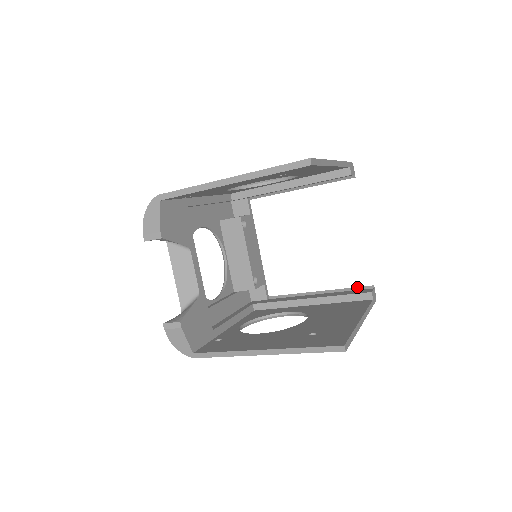
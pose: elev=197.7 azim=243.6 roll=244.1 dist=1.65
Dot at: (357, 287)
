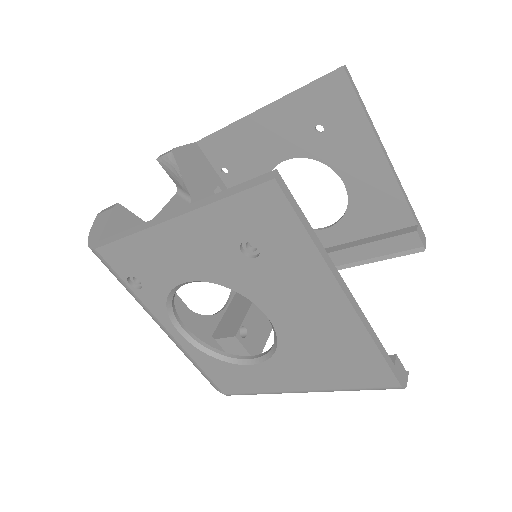
Dot at: occluded
